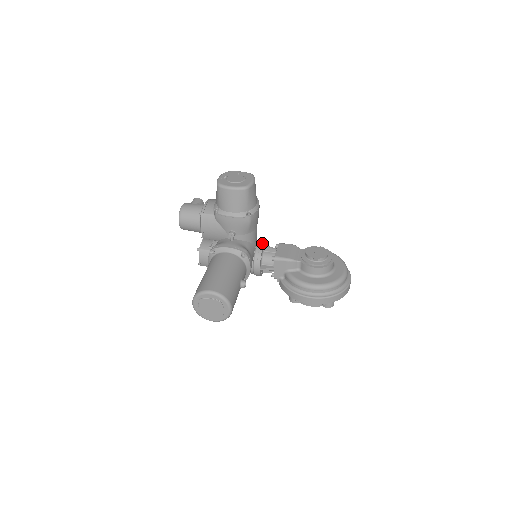
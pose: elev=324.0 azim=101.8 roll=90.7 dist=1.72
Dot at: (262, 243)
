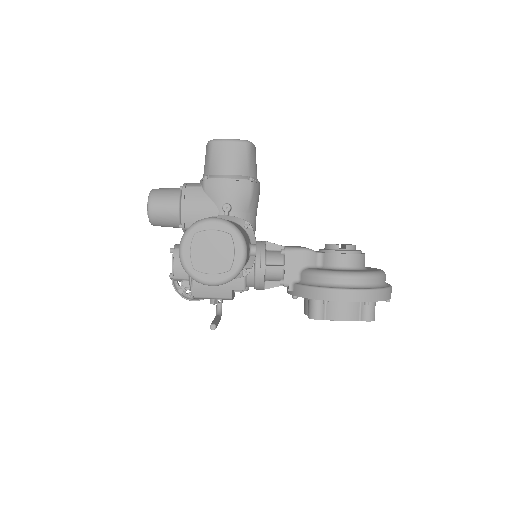
Dot at: occluded
